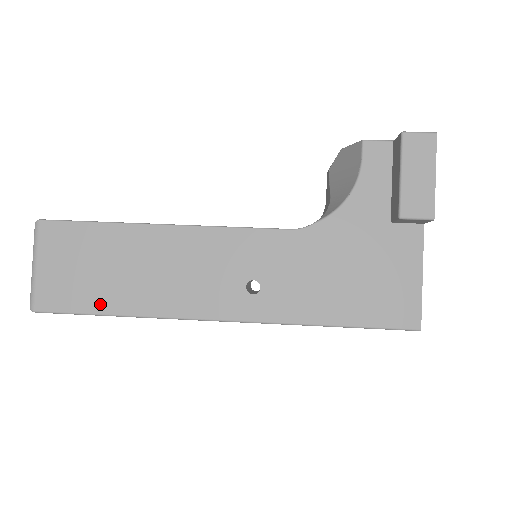
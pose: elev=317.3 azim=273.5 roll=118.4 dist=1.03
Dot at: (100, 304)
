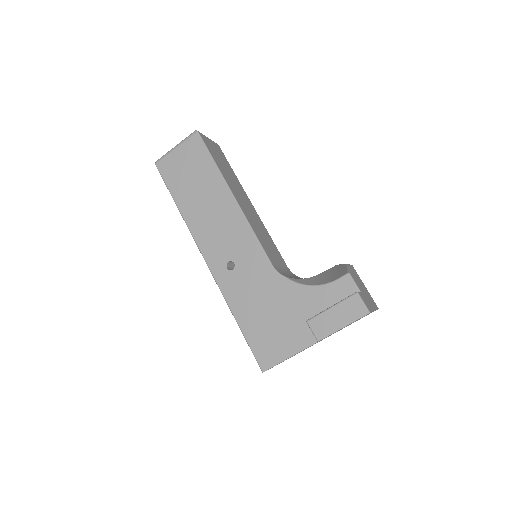
Dot at: (177, 194)
